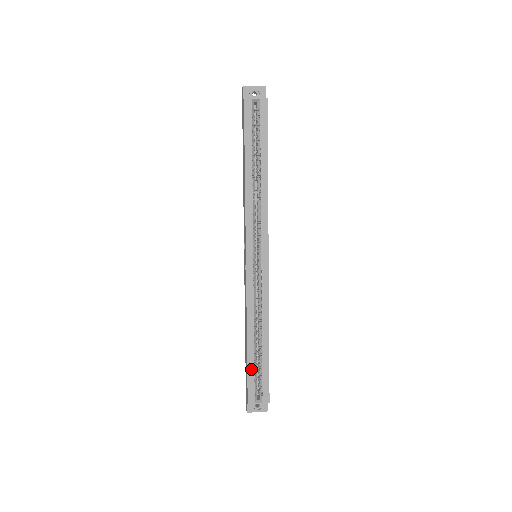
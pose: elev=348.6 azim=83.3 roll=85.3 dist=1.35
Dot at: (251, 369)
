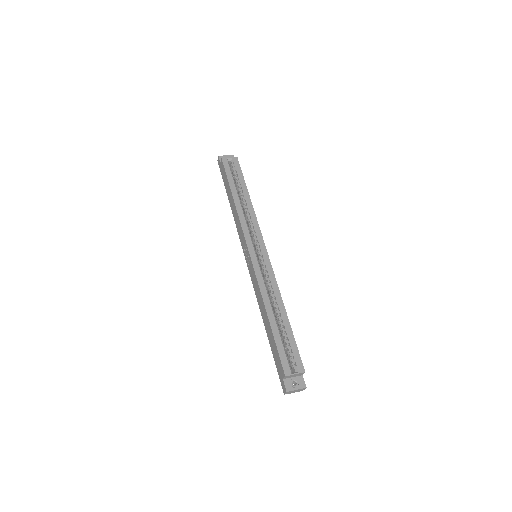
Dot at: (279, 342)
